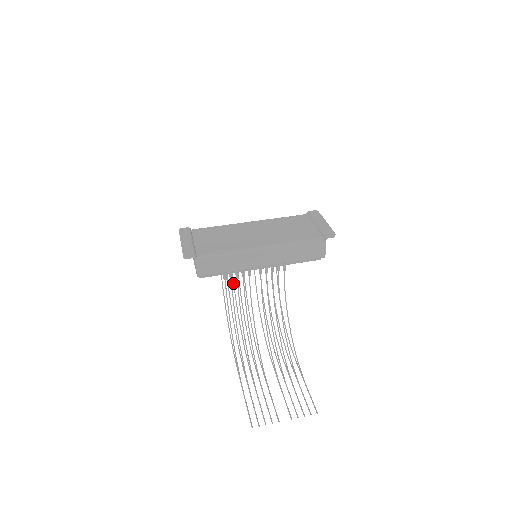
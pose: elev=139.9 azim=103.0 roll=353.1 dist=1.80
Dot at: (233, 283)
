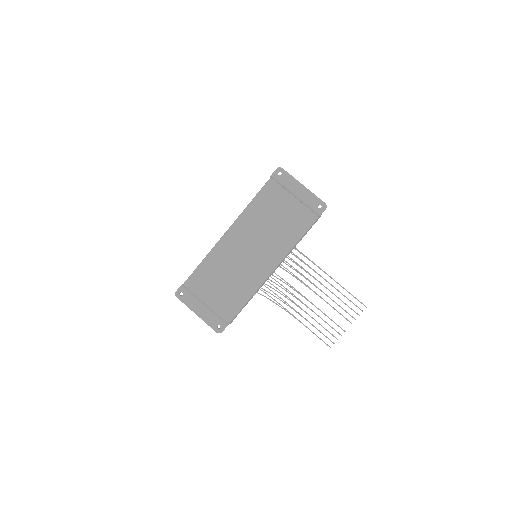
Dot at: occluded
